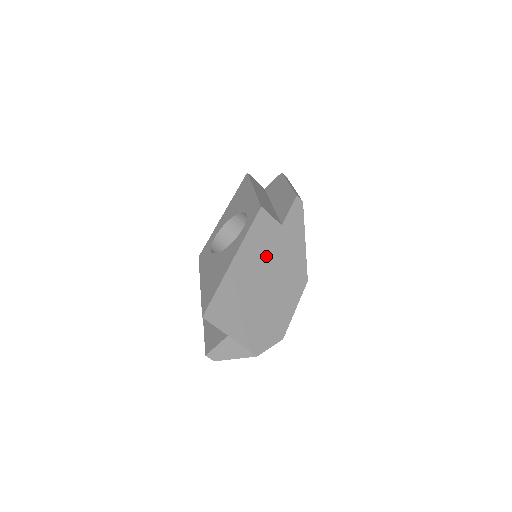
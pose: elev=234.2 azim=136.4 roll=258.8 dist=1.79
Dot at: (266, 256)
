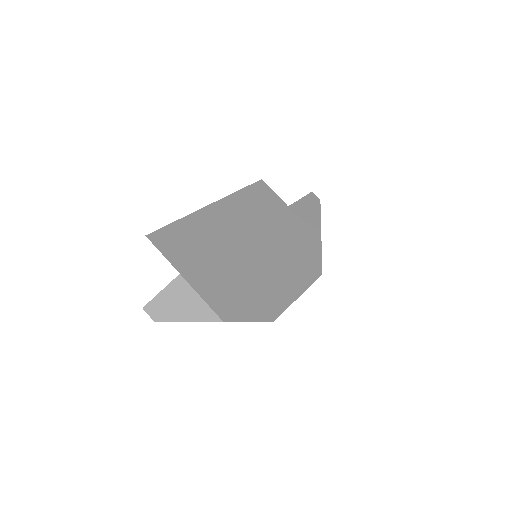
Dot at: (261, 222)
